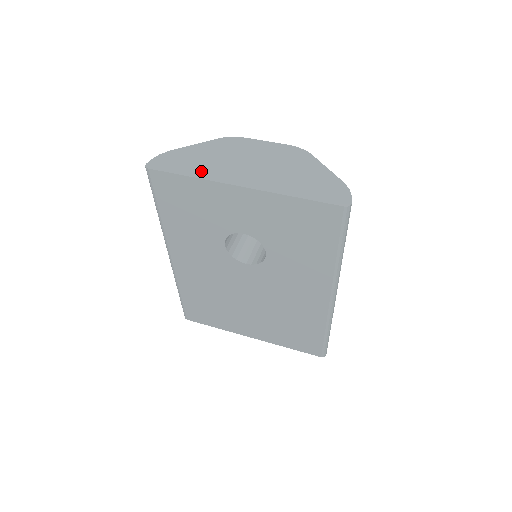
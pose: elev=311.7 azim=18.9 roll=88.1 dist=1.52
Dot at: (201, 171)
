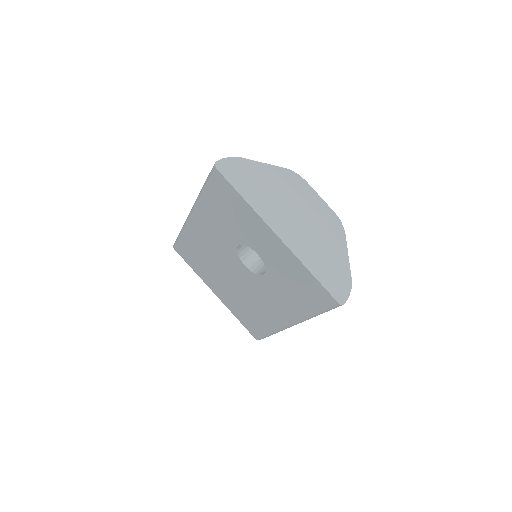
Dot at: (255, 199)
